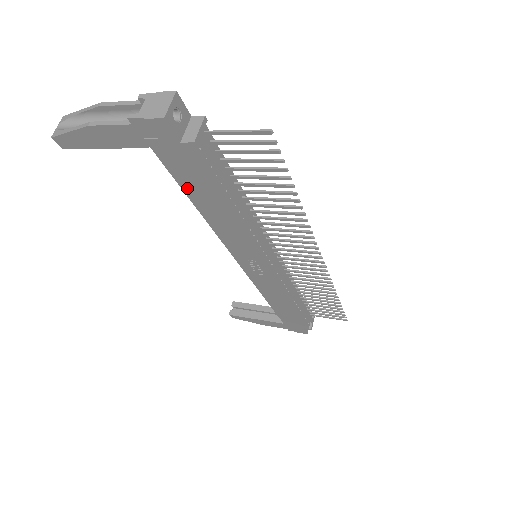
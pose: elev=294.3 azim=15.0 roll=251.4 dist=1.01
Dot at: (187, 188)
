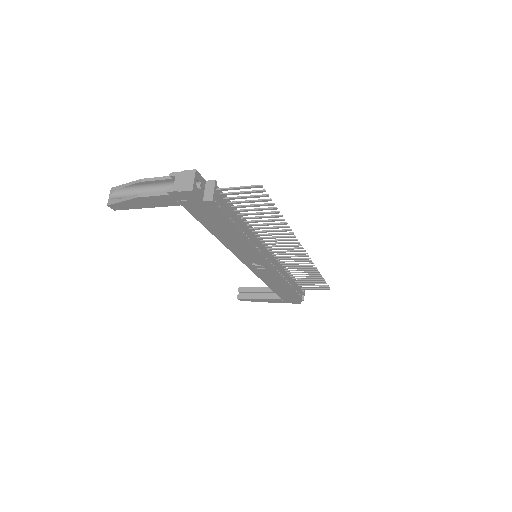
Dot at: (206, 224)
